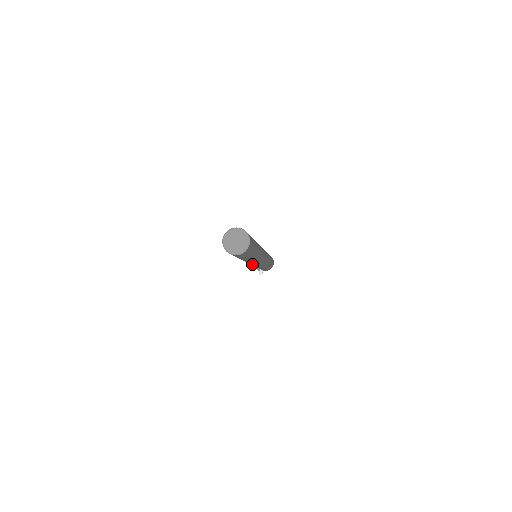
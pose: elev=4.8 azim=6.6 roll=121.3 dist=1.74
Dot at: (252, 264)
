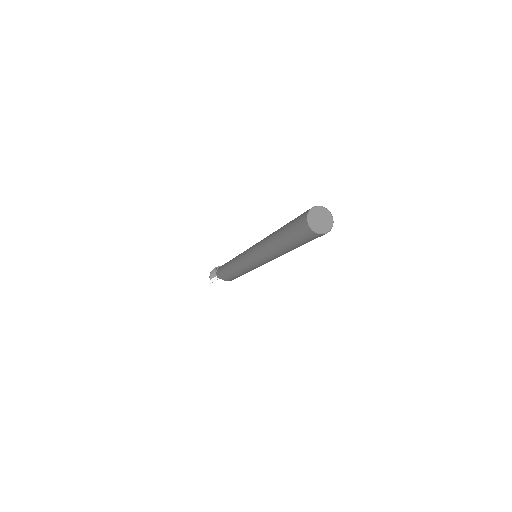
Dot at: (261, 260)
